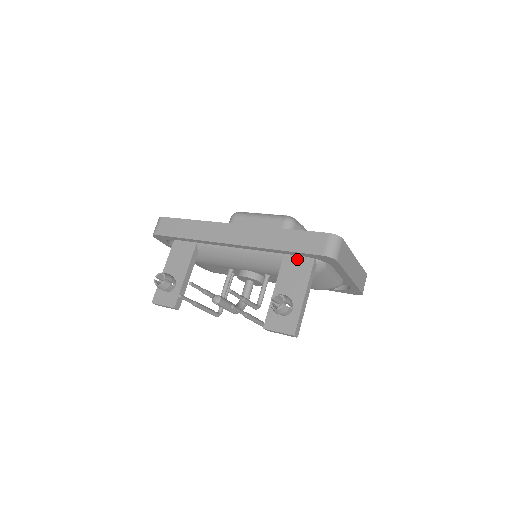
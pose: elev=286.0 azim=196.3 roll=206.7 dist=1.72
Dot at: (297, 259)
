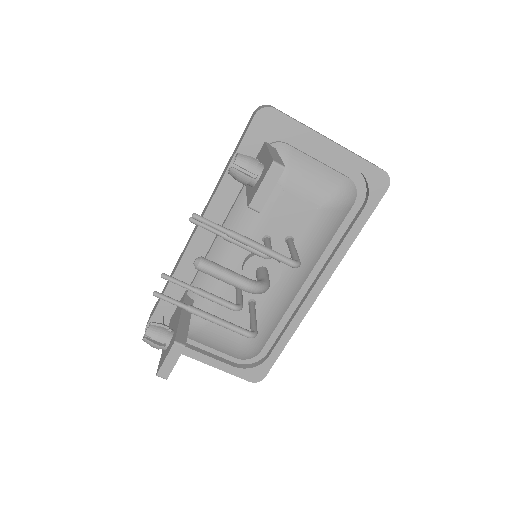
Dot at: occluded
